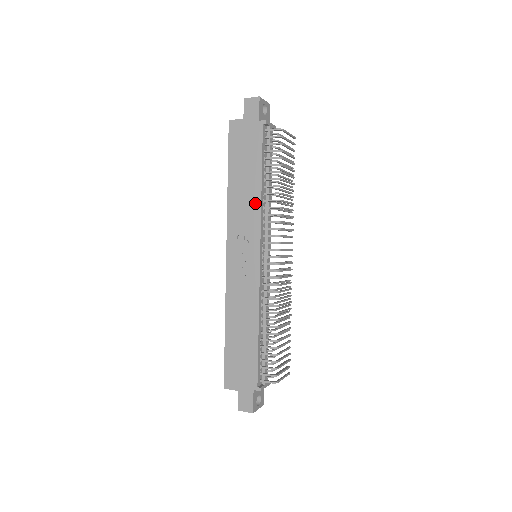
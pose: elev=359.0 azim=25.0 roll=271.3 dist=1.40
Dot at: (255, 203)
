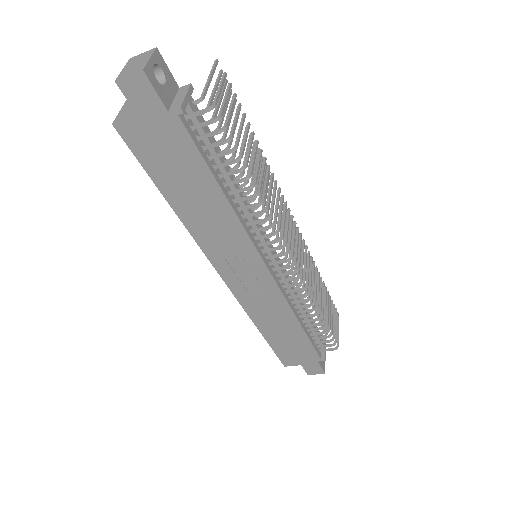
Dot at: (229, 221)
